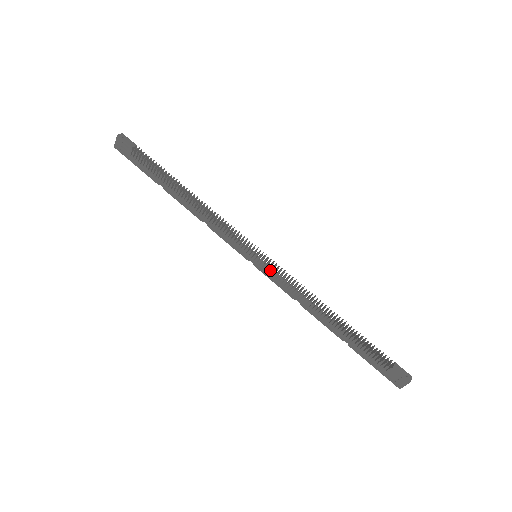
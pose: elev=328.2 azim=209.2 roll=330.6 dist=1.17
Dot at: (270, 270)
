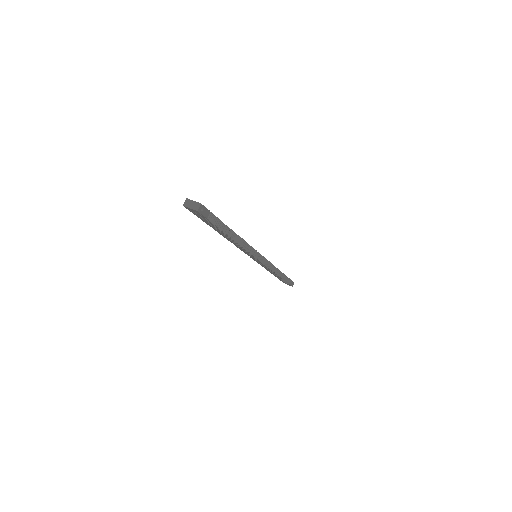
Dot at: occluded
